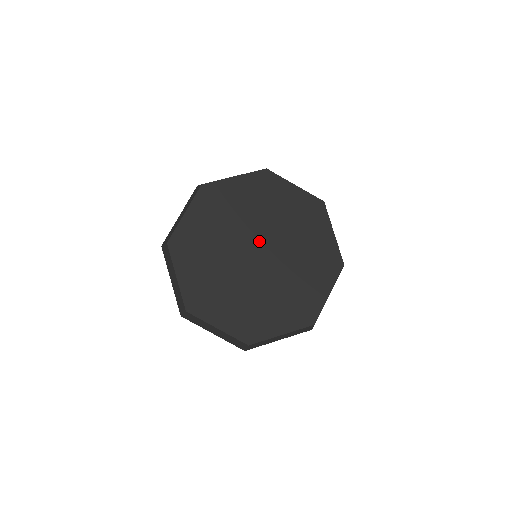
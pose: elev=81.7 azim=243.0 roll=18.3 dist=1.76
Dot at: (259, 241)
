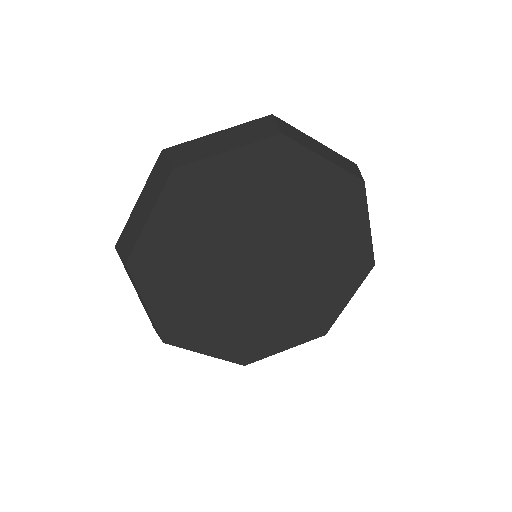
Dot at: (263, 247)
